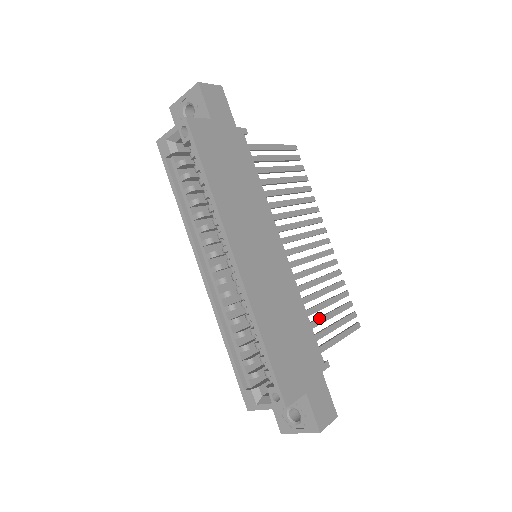
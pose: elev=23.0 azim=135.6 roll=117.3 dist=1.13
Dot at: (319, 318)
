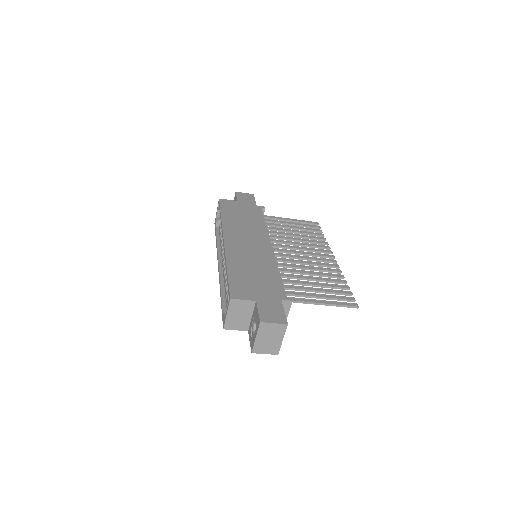
Dot at: (301, 286)
